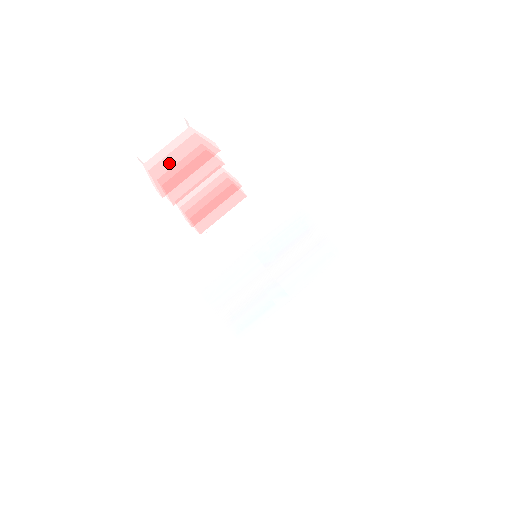
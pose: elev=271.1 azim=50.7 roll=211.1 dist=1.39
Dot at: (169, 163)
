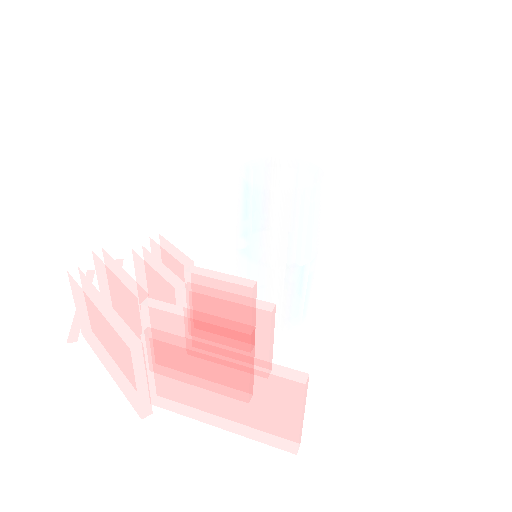
Dot at: (235, 411)
